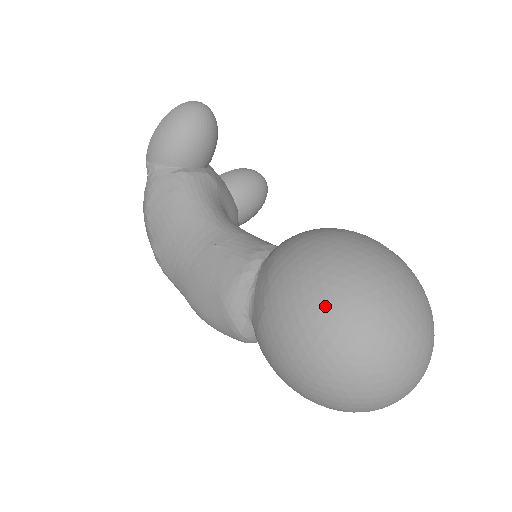
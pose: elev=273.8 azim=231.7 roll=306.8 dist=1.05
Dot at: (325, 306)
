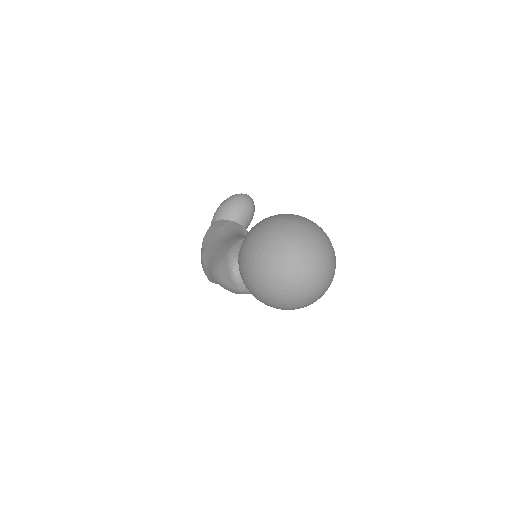
Dot at: (269, 224)
